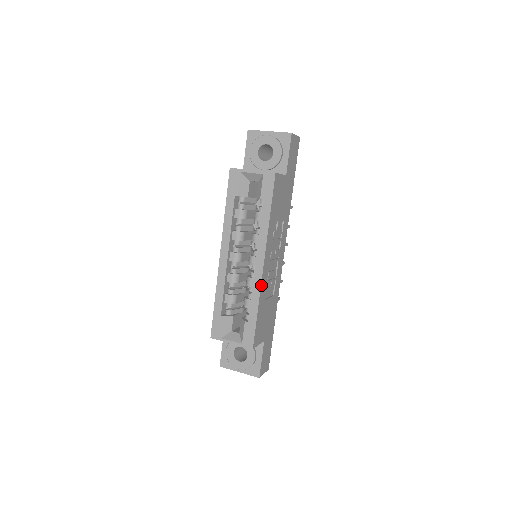
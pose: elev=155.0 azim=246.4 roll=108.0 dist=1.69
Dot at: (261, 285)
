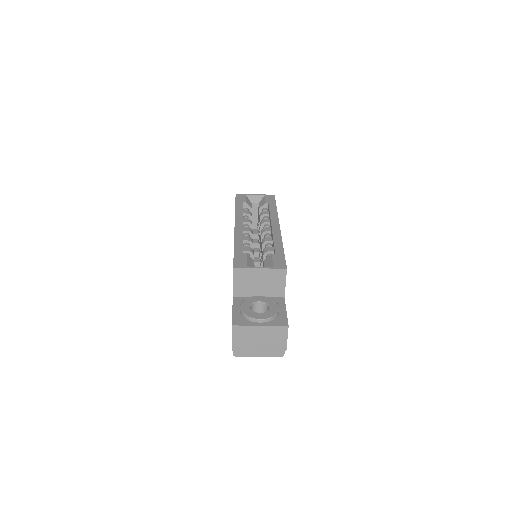
Dot at: (281, 236)
